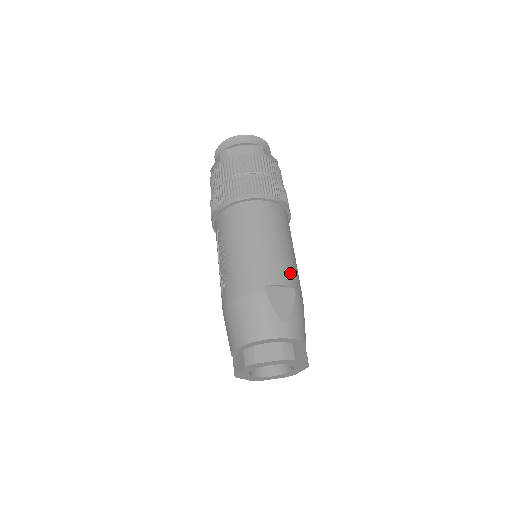
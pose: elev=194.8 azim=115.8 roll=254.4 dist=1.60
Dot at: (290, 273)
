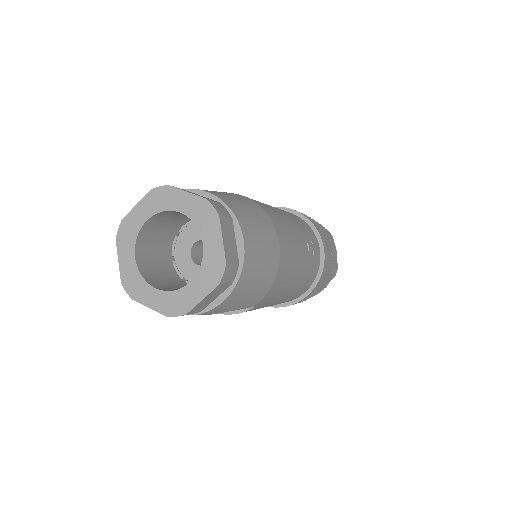
Dot at: occluded
